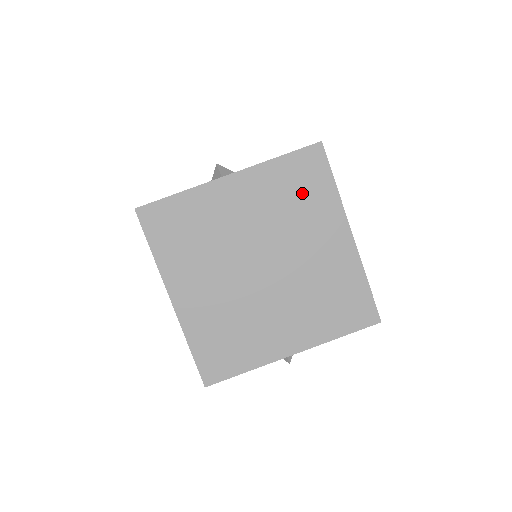
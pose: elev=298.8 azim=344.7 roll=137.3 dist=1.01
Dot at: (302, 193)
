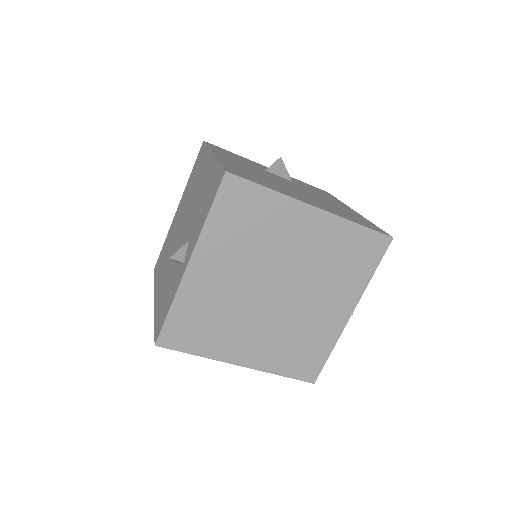
Dot at: (251, 220)
